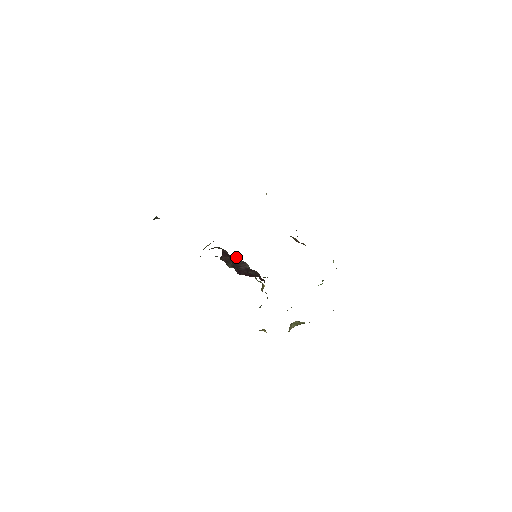
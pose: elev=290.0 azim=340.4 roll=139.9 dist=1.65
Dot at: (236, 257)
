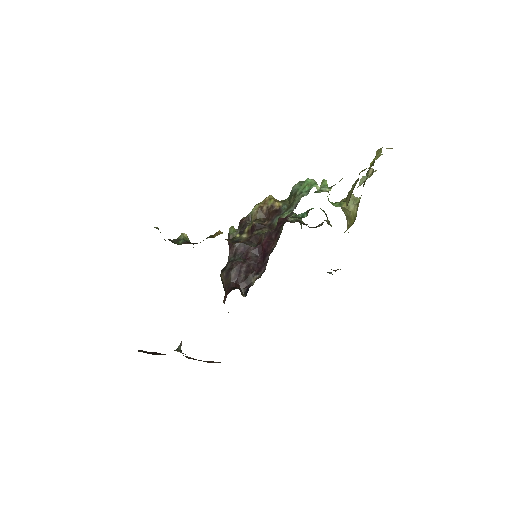
Dot at: (235, 233)
